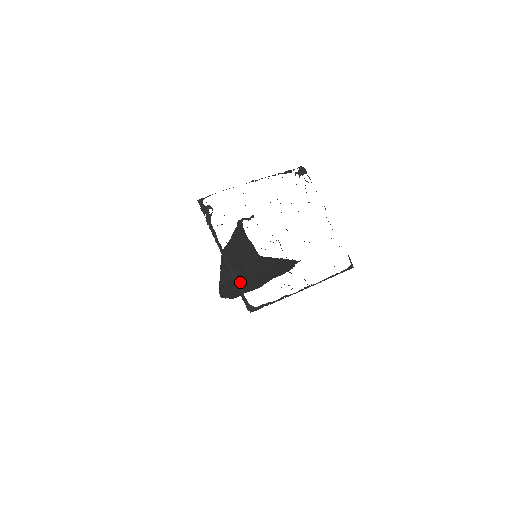
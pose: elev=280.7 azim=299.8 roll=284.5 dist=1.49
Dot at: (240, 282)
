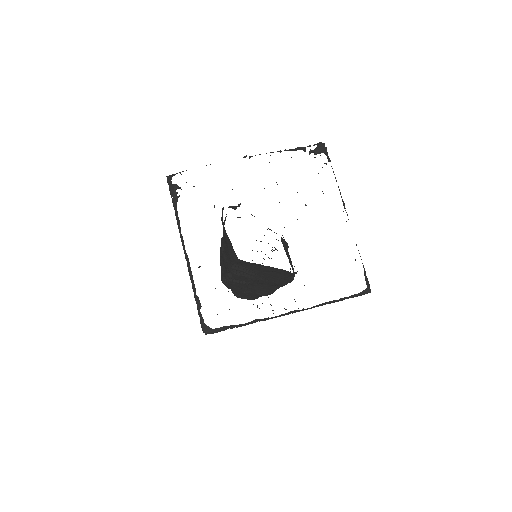
Dot at: (242, 285)
